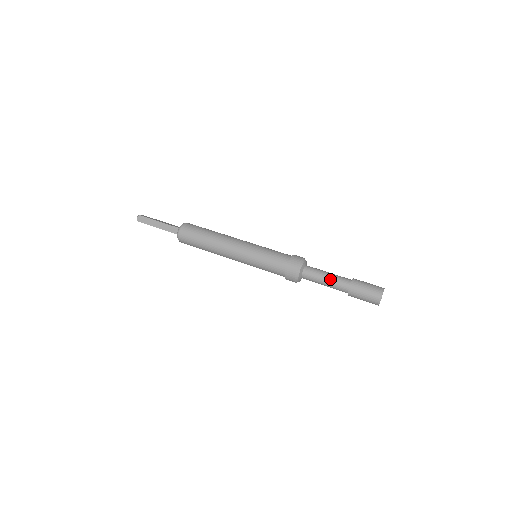
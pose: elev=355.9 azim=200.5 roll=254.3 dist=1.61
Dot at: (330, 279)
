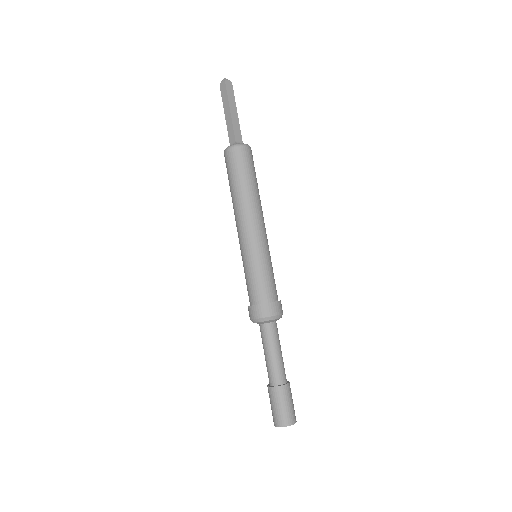
Dot at: (270, 360)
